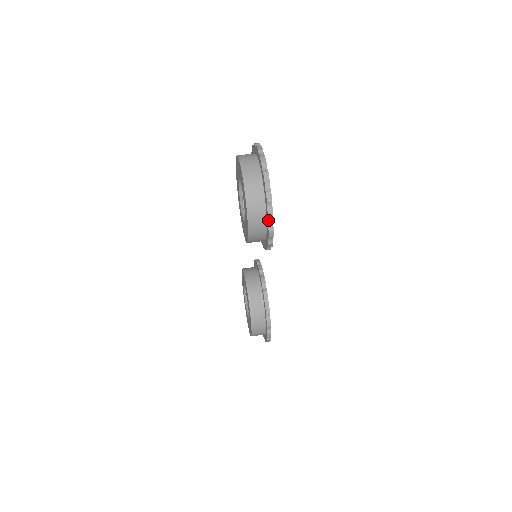
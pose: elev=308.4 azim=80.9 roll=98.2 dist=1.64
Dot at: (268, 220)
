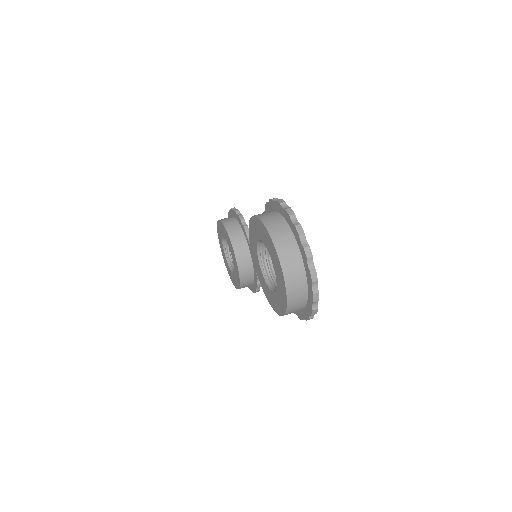
Dot at: (306, 320)
